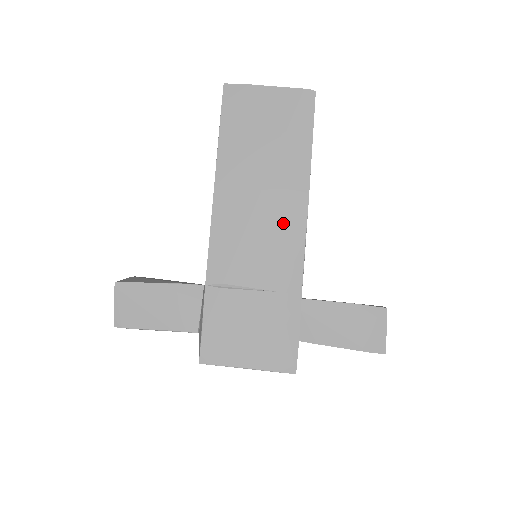
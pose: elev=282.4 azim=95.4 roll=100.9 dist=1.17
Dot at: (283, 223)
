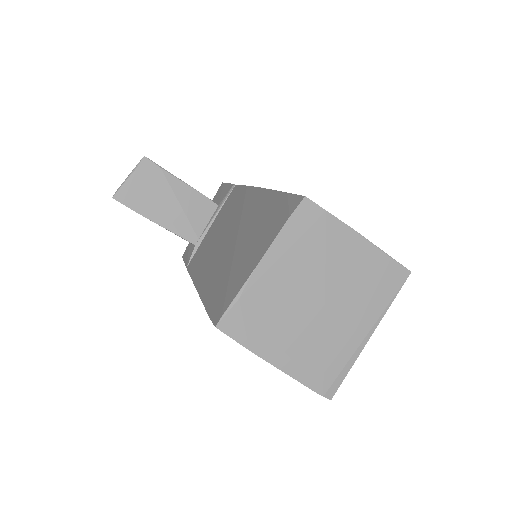
Dot at: occluded
